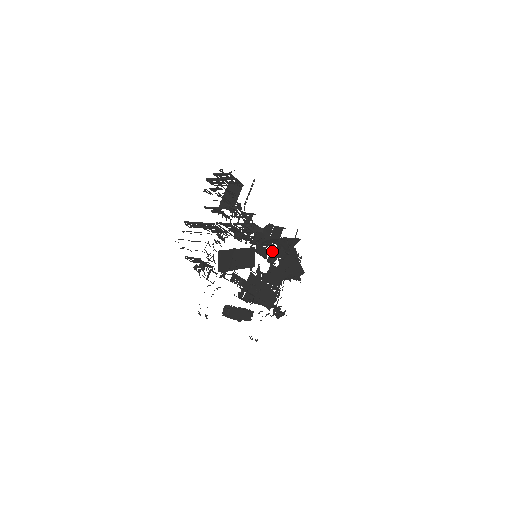
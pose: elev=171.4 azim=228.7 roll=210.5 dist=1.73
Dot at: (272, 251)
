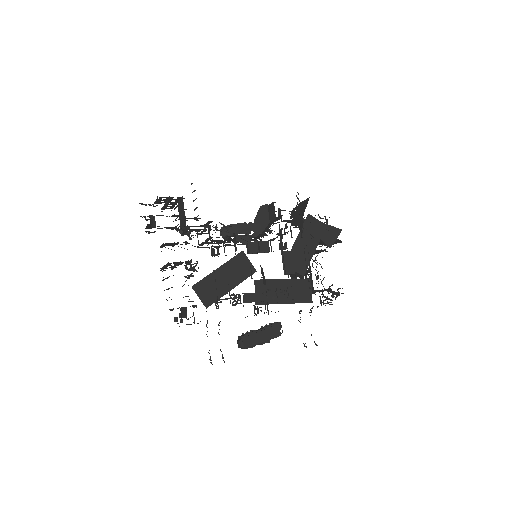
Dot at: (278, 235)
